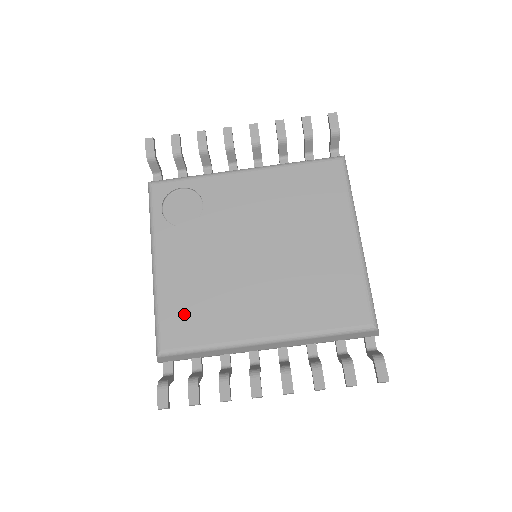
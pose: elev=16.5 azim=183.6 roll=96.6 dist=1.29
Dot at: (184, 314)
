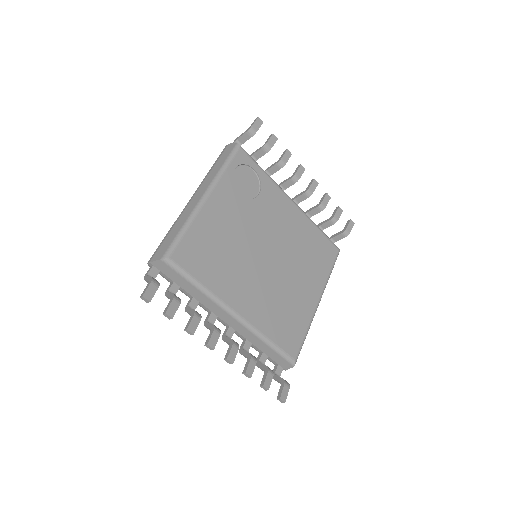
Dot at: (201, 249)
